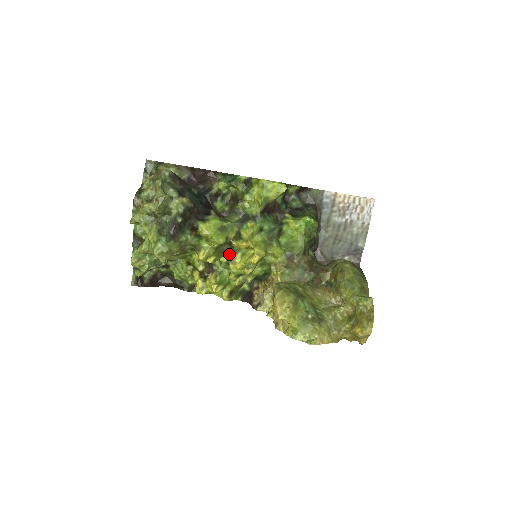
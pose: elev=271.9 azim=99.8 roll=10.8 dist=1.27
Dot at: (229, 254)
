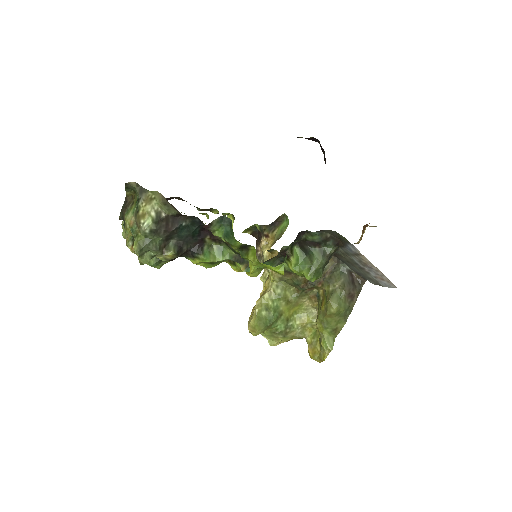
Dot at: occluded
